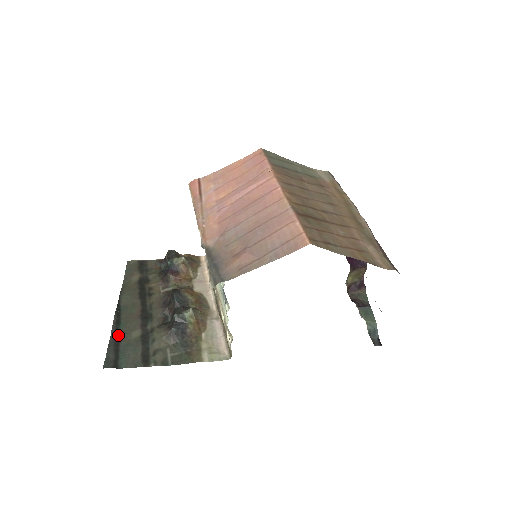
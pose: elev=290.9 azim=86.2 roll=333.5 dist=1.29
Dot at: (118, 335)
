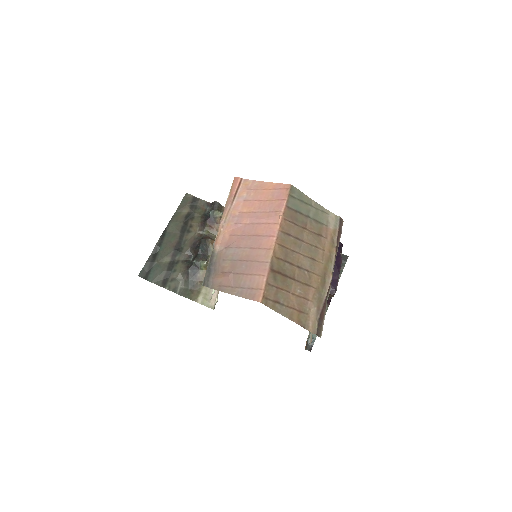
Dot at: (156, 255)
